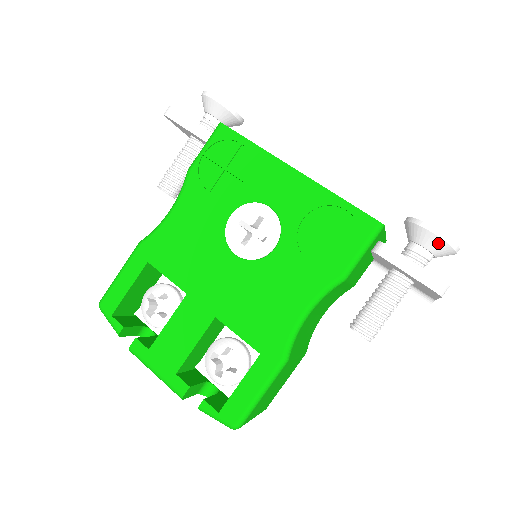
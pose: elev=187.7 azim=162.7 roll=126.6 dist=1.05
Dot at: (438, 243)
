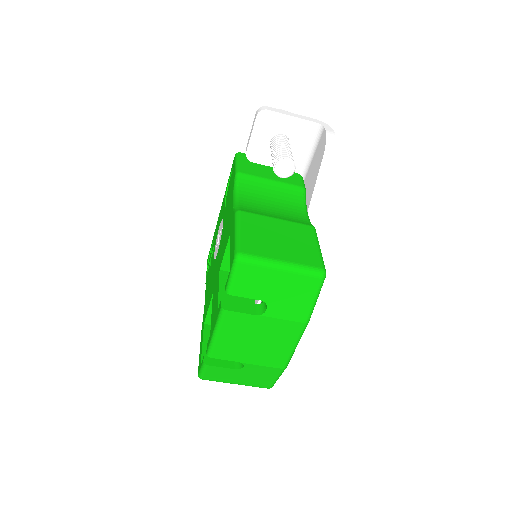
Dot at: occluded
